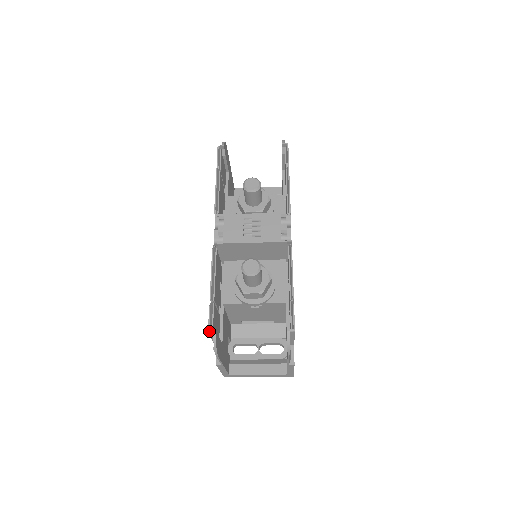
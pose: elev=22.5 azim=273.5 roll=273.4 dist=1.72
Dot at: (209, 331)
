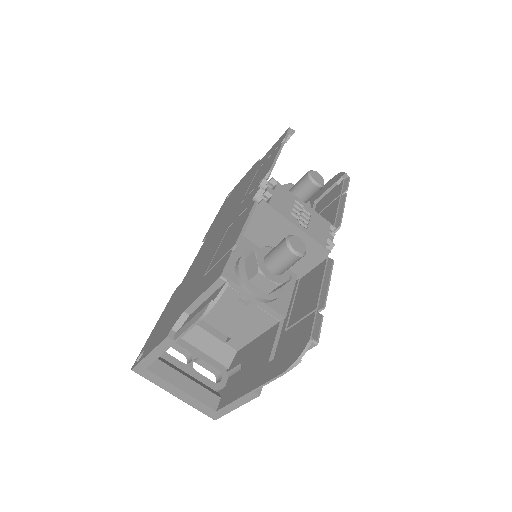
Dot at: (222, 276)
